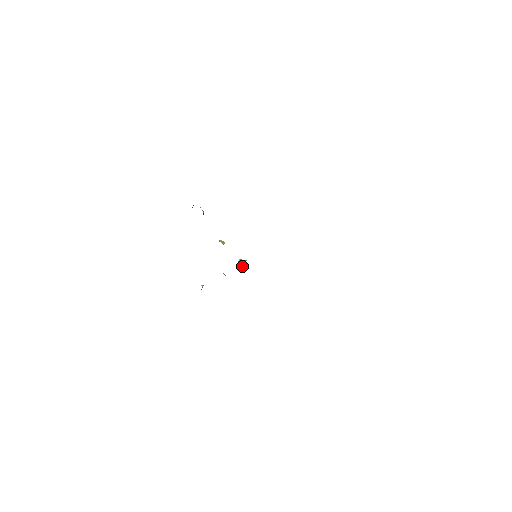
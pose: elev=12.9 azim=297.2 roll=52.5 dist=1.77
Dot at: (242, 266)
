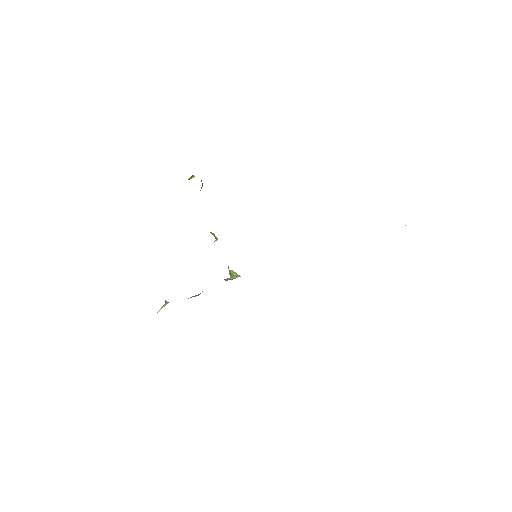
Dot at: (231, 277)
